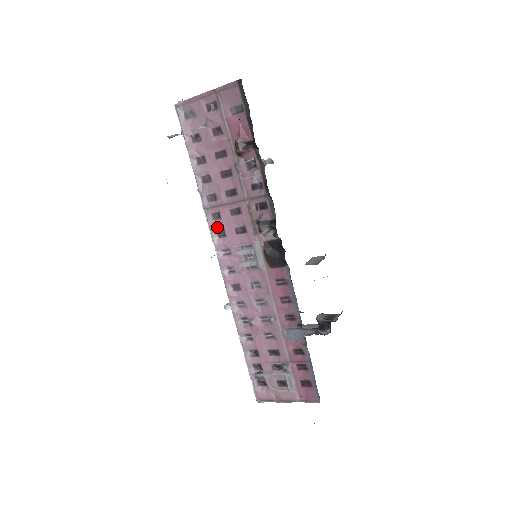
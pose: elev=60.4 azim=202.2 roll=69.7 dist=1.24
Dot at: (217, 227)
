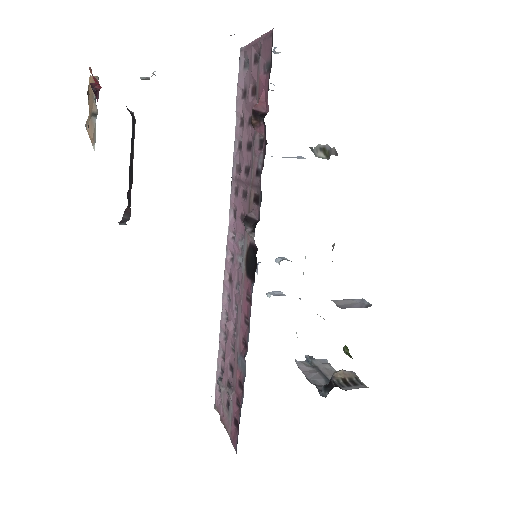
Dot at: (234, 204)
